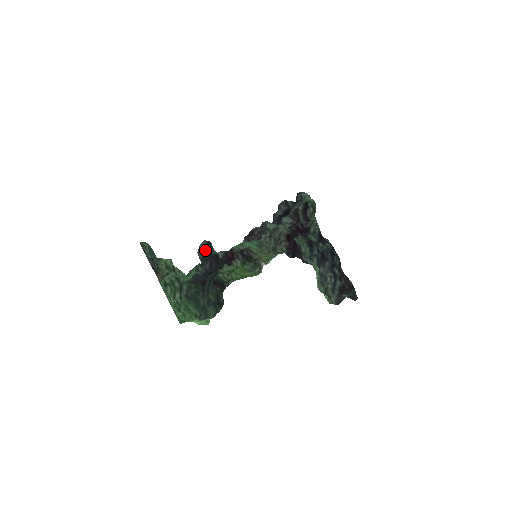
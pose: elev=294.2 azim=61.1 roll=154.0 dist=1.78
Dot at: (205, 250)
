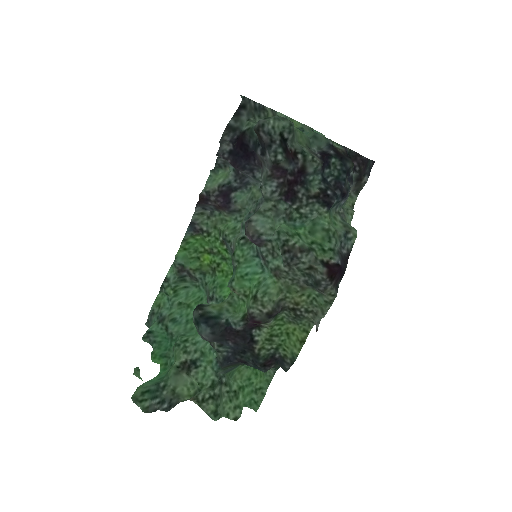
Dot at: (214, 337)
